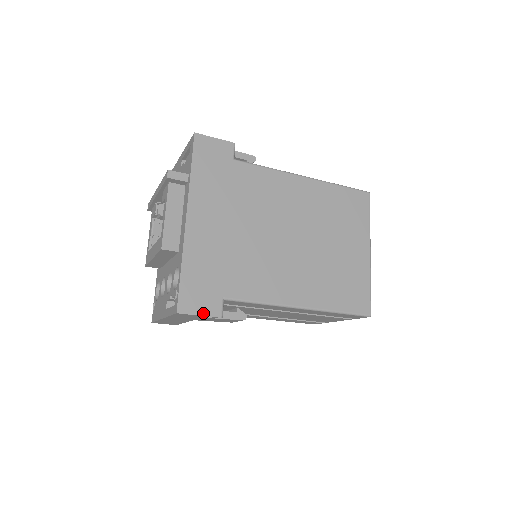
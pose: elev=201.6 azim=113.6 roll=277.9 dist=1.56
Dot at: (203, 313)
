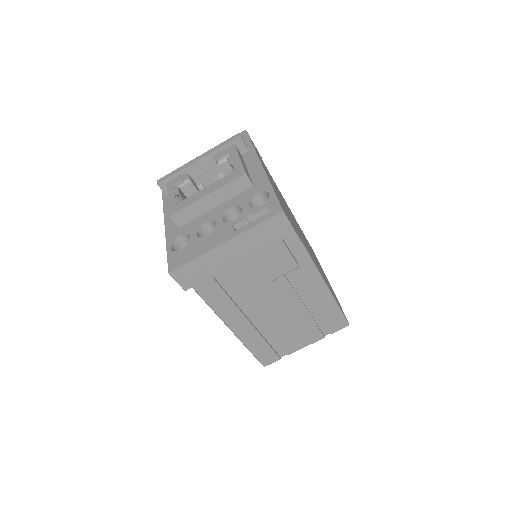
Dot at: (293, 228)
